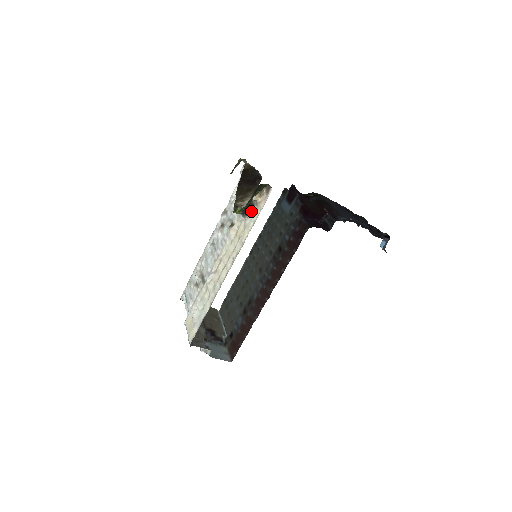
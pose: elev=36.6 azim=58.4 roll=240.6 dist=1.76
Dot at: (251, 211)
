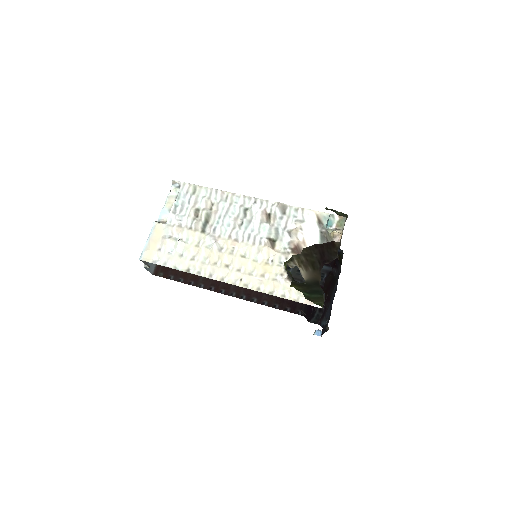
Dot at: occluded
